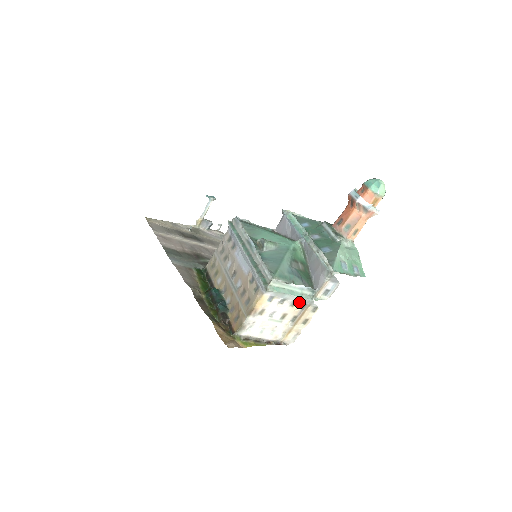
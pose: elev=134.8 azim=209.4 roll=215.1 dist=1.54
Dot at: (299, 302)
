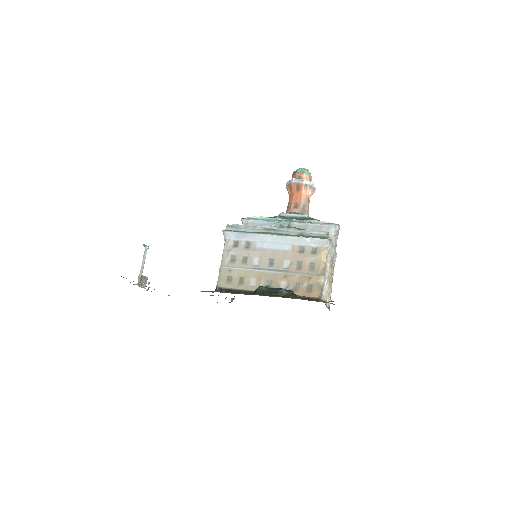
Dot at: (332, 258)
